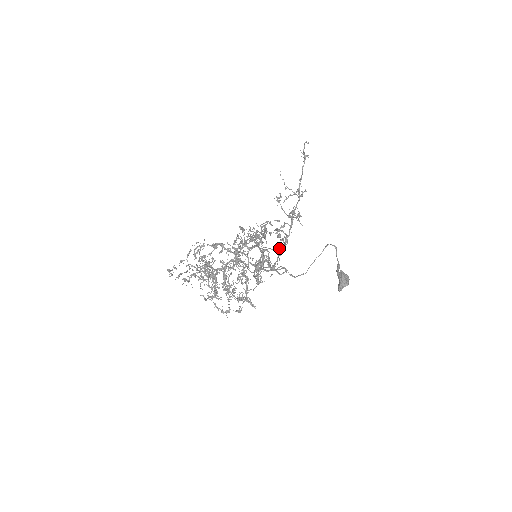
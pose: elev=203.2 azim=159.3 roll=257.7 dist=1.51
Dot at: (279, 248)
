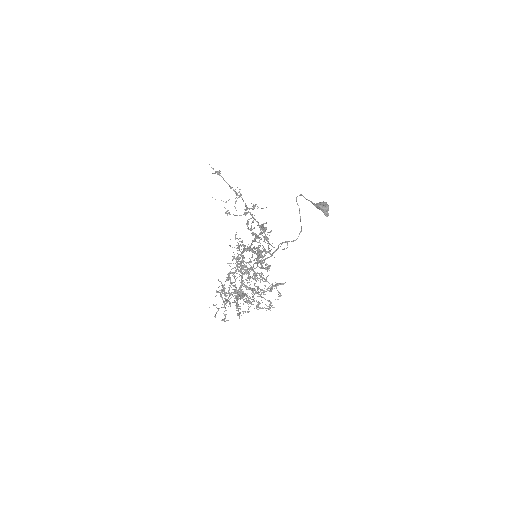
Dot at: (263, 236)
